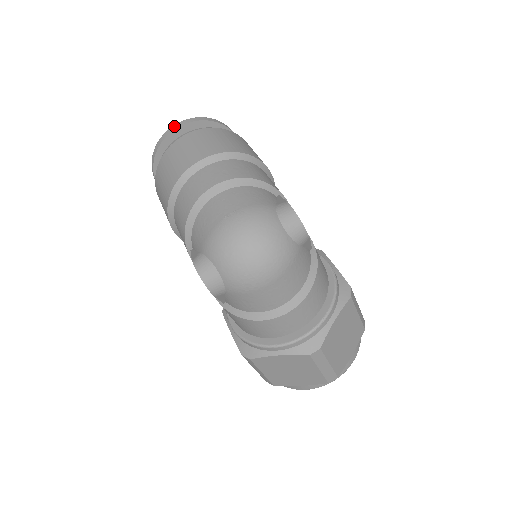
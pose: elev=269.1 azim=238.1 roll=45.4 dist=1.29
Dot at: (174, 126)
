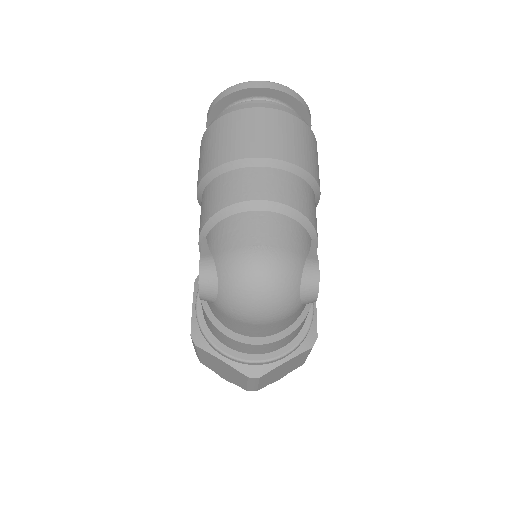
Dot at: (260, 82)
